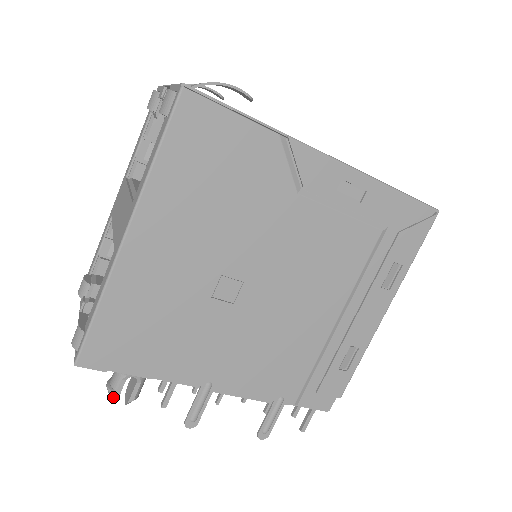
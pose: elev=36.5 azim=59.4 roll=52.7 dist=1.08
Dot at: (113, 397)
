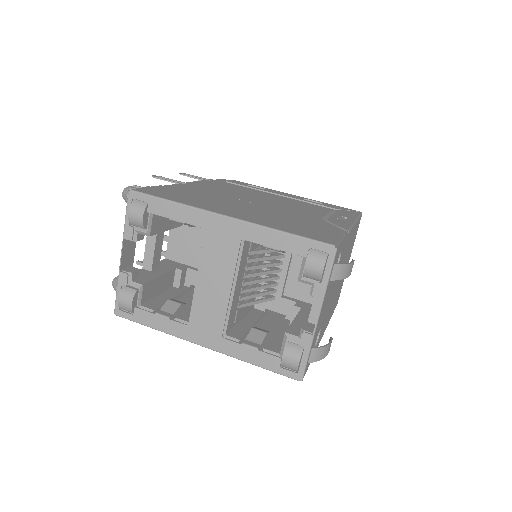
Dot at: occluded
